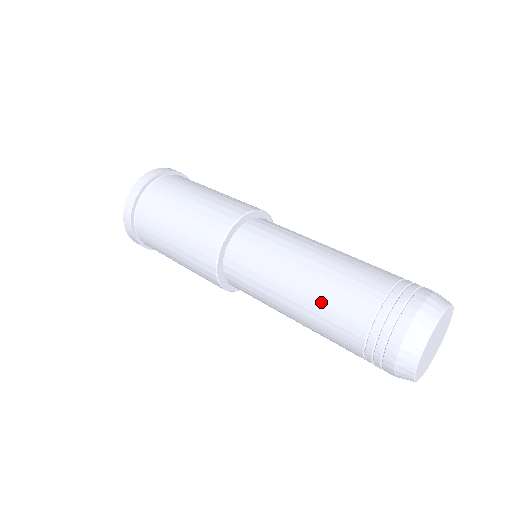
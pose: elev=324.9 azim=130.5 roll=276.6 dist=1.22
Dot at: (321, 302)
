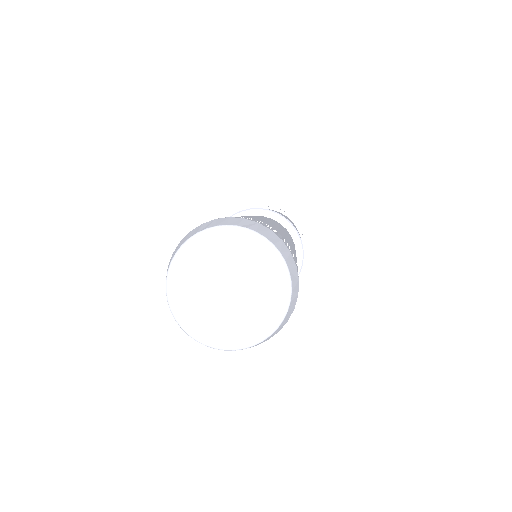
Dot at: occluded
